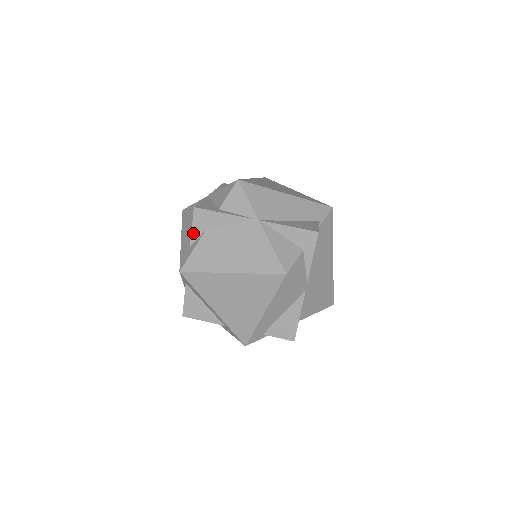
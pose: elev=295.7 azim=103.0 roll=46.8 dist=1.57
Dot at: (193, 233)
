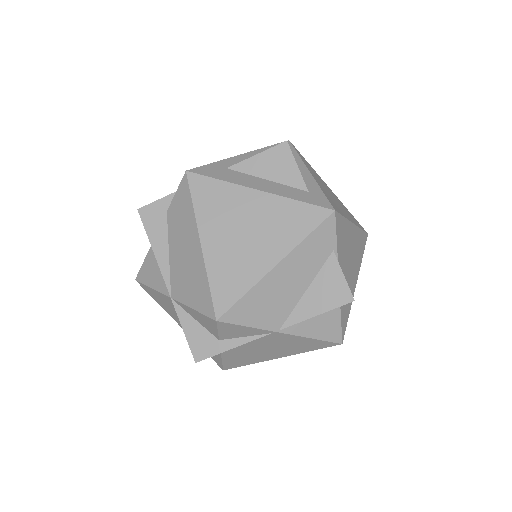
Dot at: occluded
